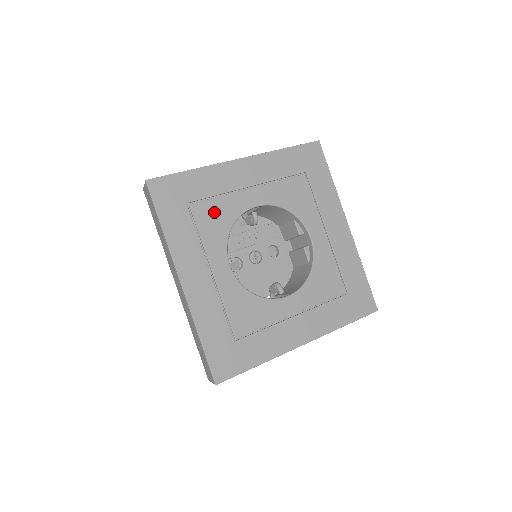
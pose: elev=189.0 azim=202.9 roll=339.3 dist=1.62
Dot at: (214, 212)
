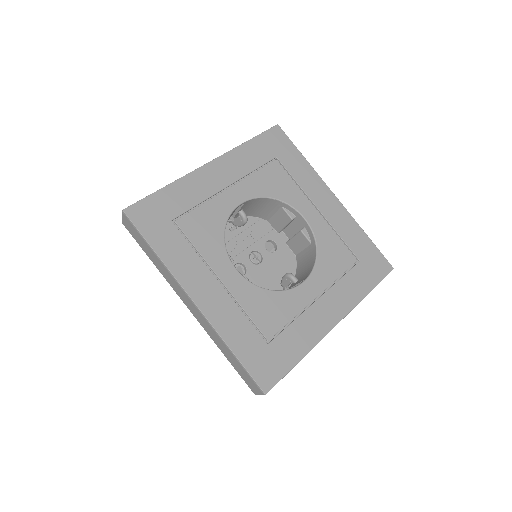
Dot at: (202, 221)
